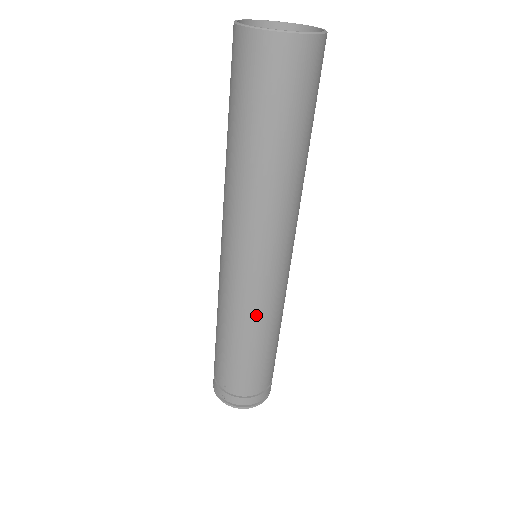
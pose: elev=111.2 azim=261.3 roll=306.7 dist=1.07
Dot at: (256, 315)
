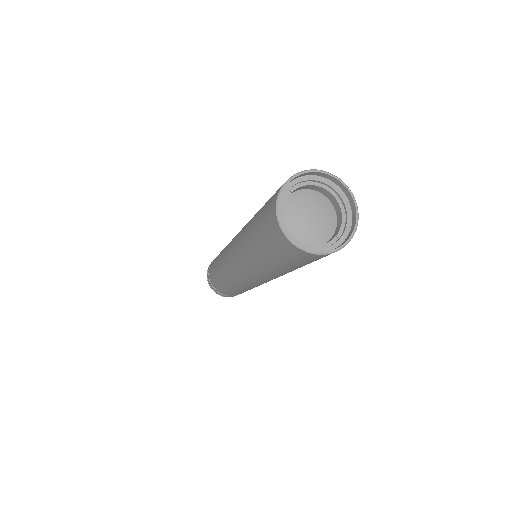
Dot at: (247, 288)
